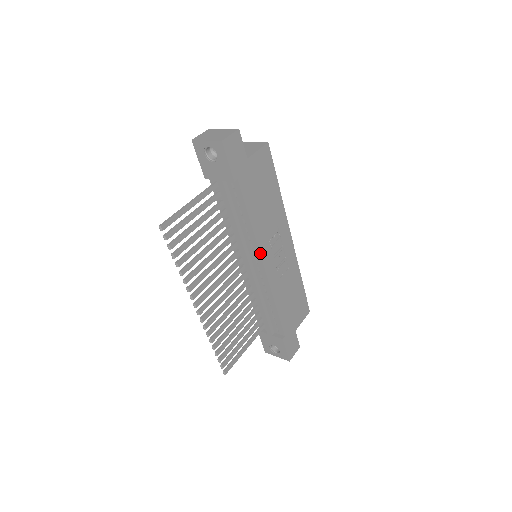
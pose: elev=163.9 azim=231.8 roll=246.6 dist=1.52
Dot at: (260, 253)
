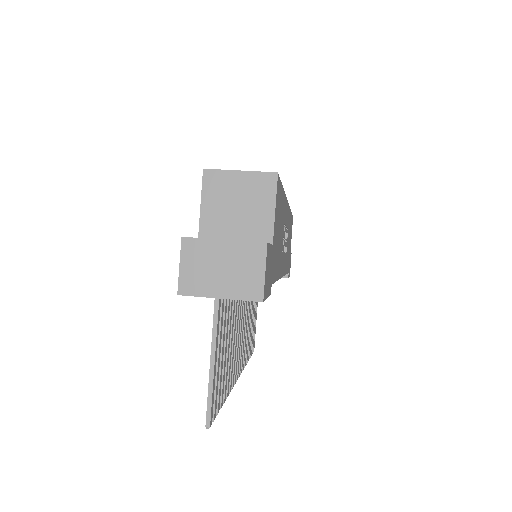
Dot at: (281, 277)
